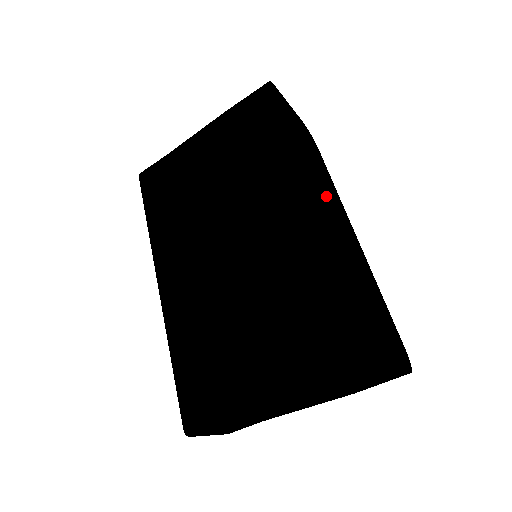
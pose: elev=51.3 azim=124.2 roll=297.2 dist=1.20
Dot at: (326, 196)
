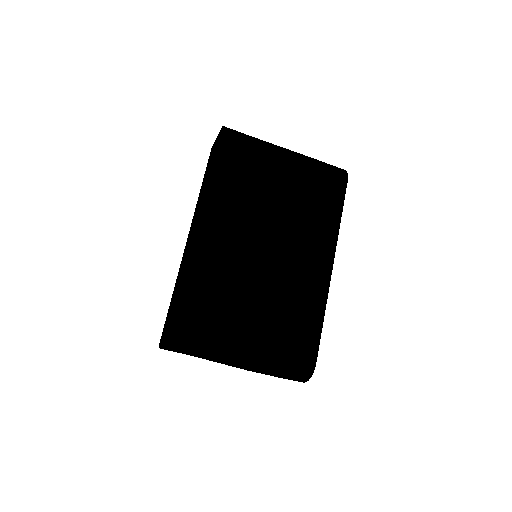
Dot at: occluded
